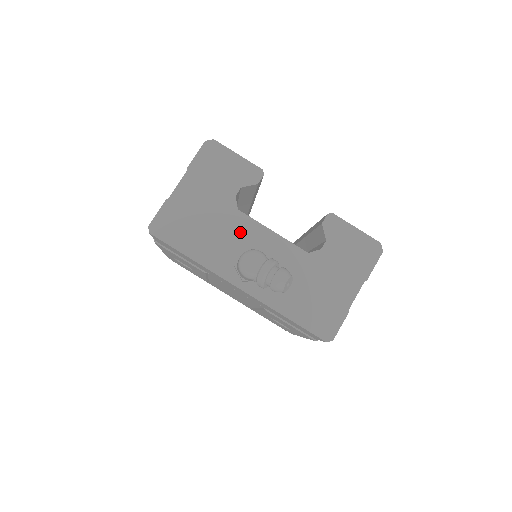
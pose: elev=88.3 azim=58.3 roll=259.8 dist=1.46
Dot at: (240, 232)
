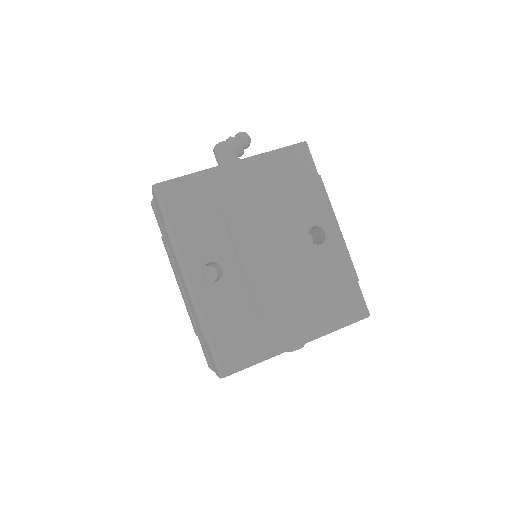
Dot at: occluded
